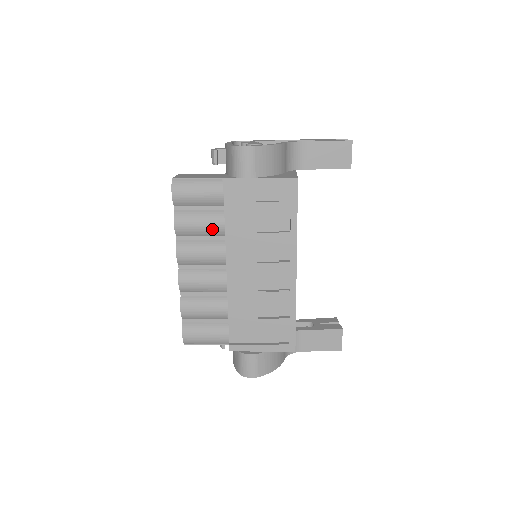
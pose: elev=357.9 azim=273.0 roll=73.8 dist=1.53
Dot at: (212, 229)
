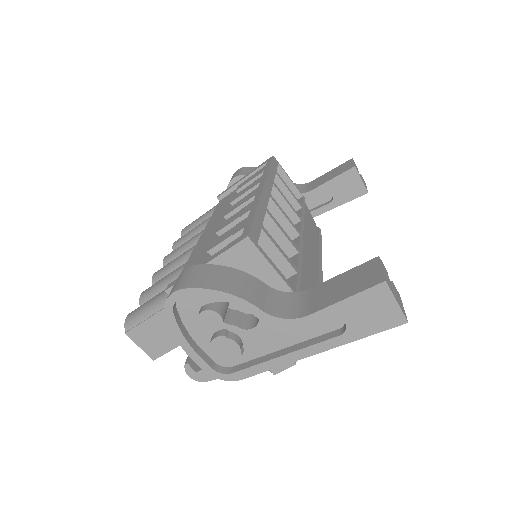
Dot at: (201, 226)
